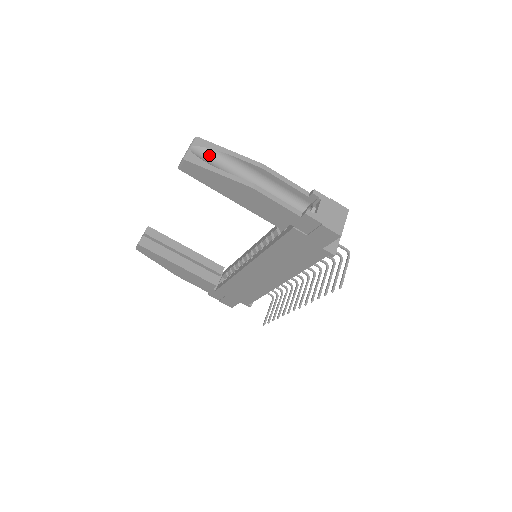
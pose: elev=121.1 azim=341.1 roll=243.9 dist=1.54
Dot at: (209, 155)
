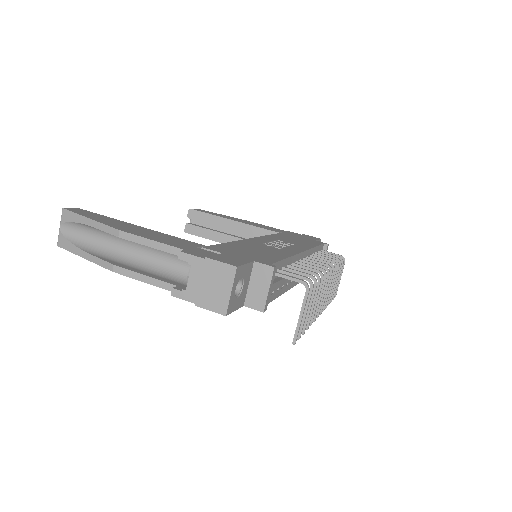
Dot at: (78, 228)
